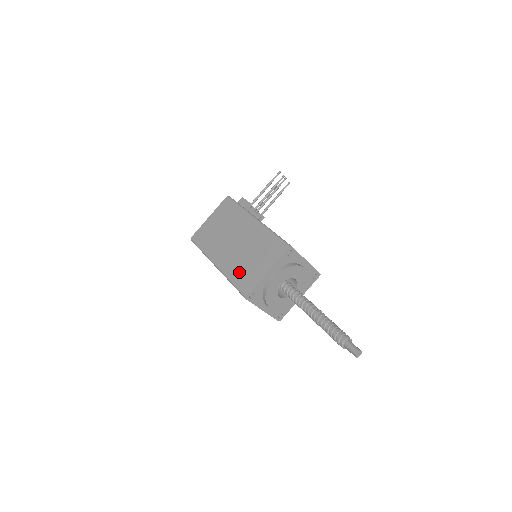
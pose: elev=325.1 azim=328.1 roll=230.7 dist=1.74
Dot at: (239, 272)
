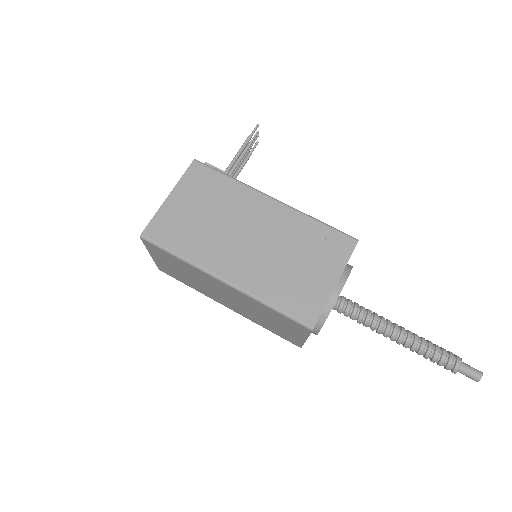
Dot at: (282, 288)
